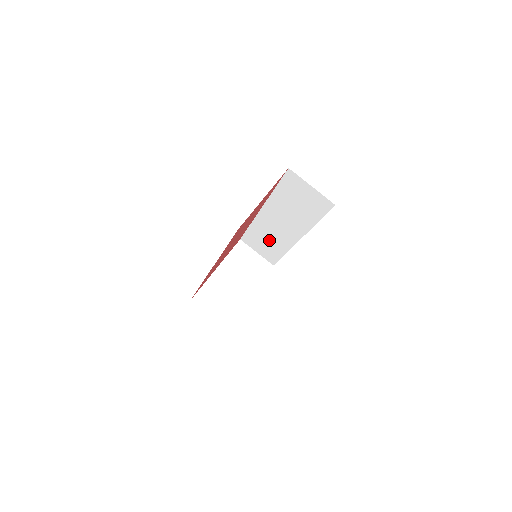
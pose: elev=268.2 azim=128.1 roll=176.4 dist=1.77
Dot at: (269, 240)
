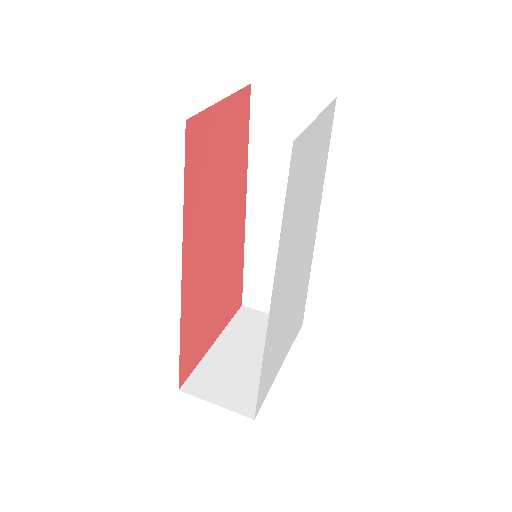
Dot at: occluded
